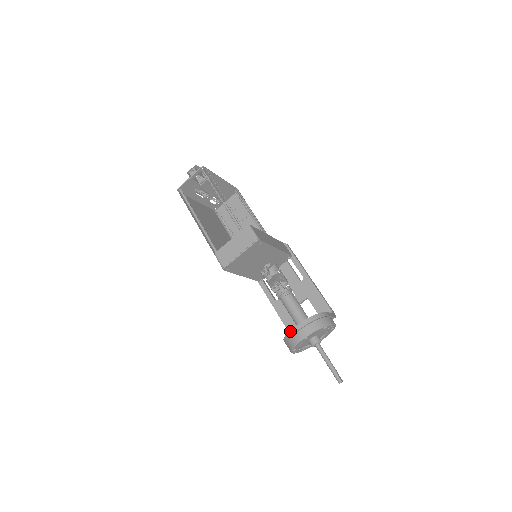
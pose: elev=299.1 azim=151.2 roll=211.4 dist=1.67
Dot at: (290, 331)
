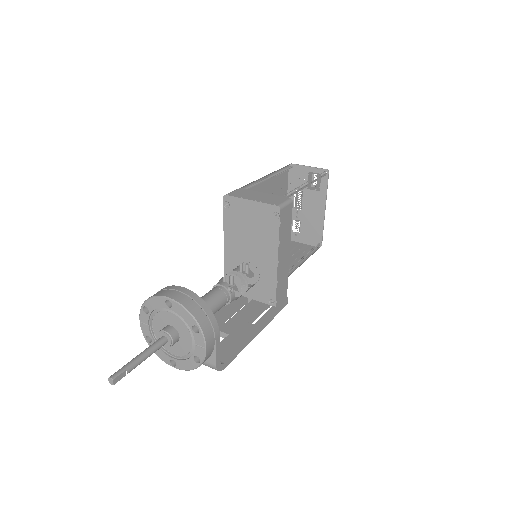
Dot at: (173, 285)
